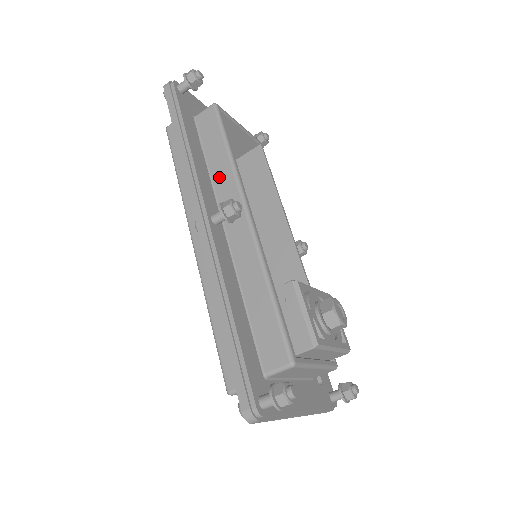
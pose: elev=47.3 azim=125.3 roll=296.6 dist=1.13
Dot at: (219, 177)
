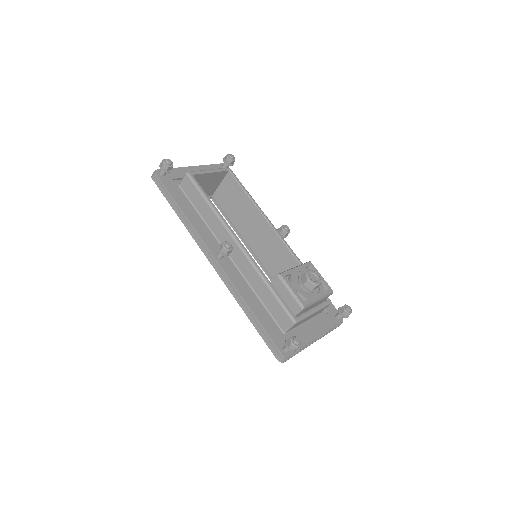
Dot at: (211, 223)
